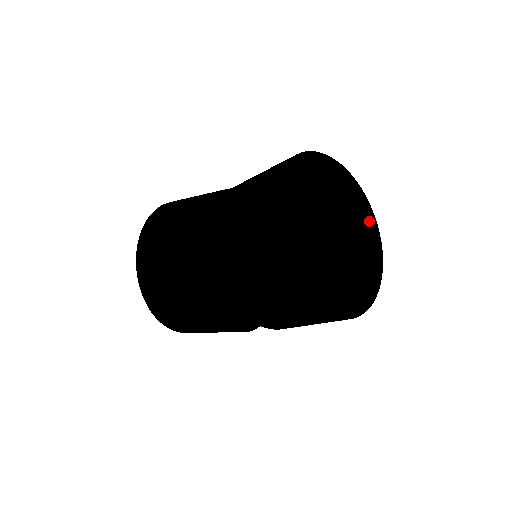
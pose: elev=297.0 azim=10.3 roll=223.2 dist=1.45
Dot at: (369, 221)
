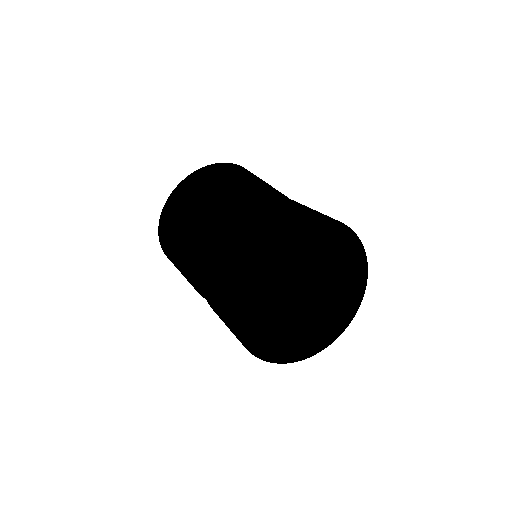
Dot at: (356, 296)
